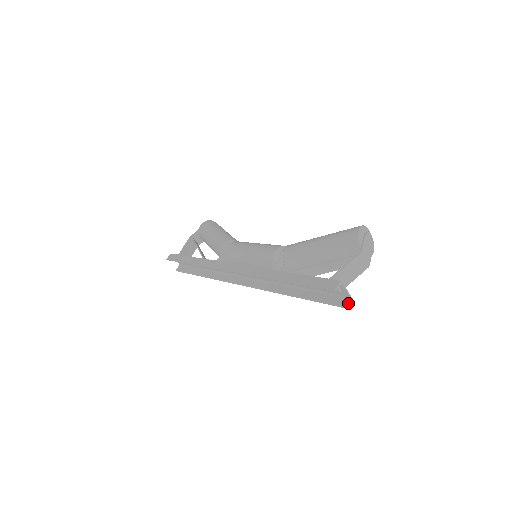
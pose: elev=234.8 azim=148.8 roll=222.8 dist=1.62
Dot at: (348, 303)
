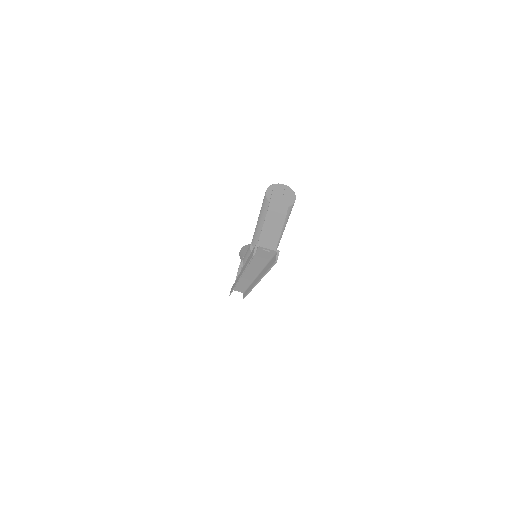
Dot at: (277, 257)
